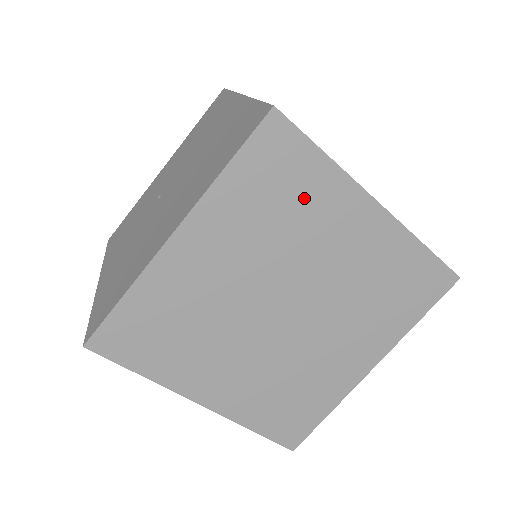
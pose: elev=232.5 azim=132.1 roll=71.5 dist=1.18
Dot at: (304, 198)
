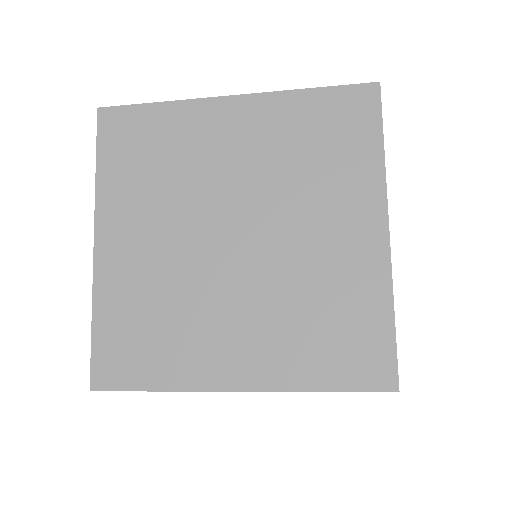
Dot at: occluded
